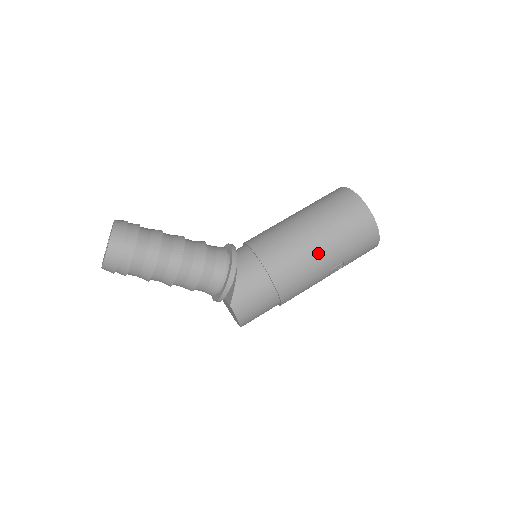
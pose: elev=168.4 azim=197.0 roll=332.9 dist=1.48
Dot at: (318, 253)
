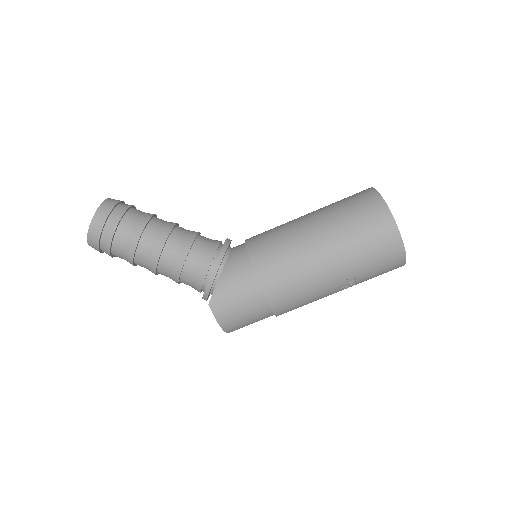
Dot at: (318, 259)
